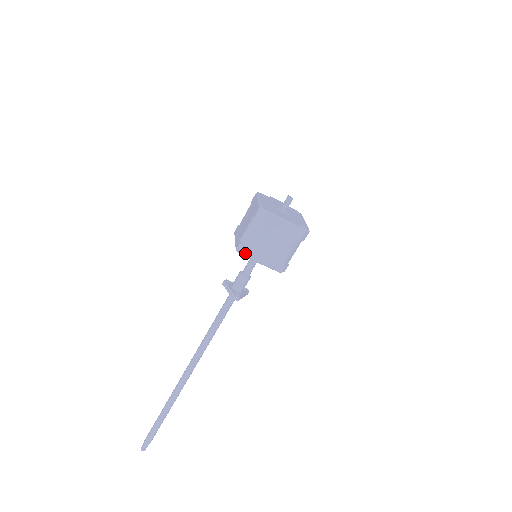
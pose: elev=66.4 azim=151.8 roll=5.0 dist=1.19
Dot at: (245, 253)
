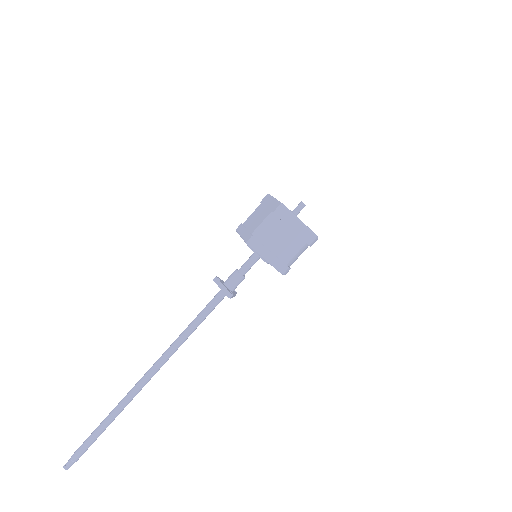
Dot at: (256, 247)
